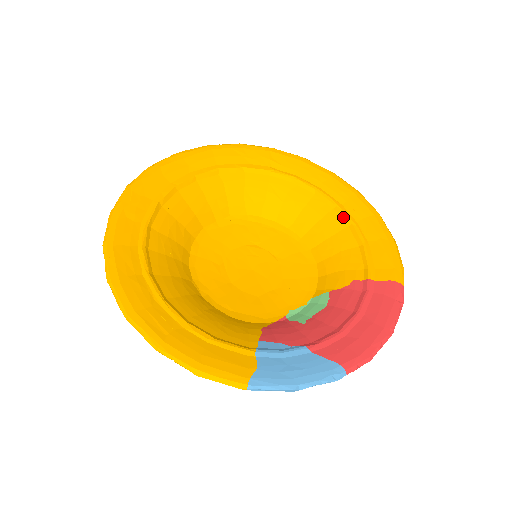
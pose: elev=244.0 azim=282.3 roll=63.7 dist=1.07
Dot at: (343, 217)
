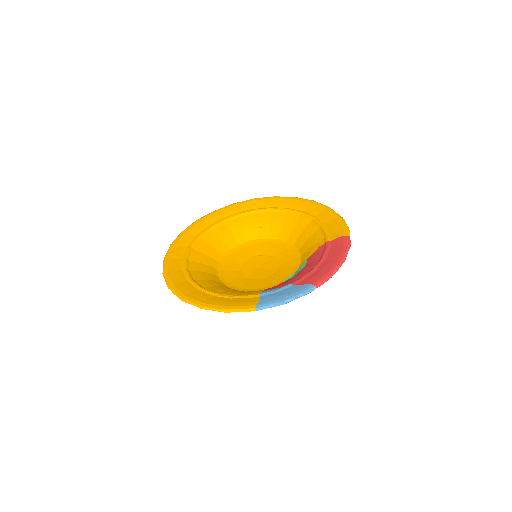
Dot at: (306, 217)
